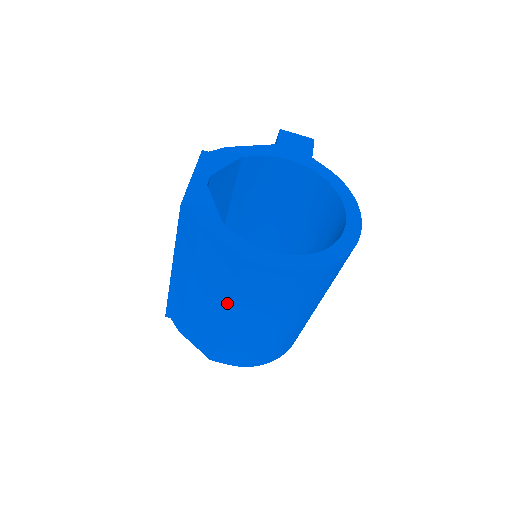
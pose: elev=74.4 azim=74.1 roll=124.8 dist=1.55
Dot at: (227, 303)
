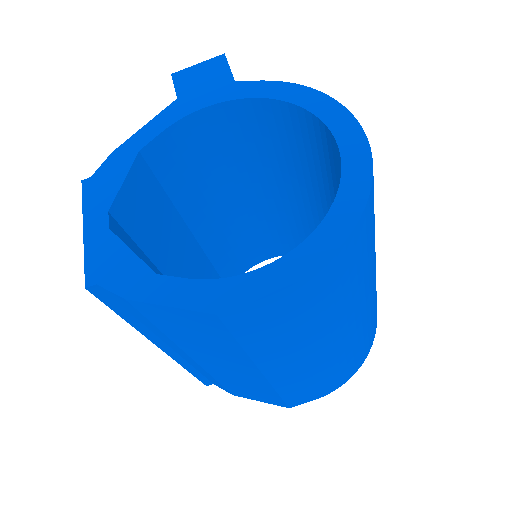
Dot at: (249, 362)
